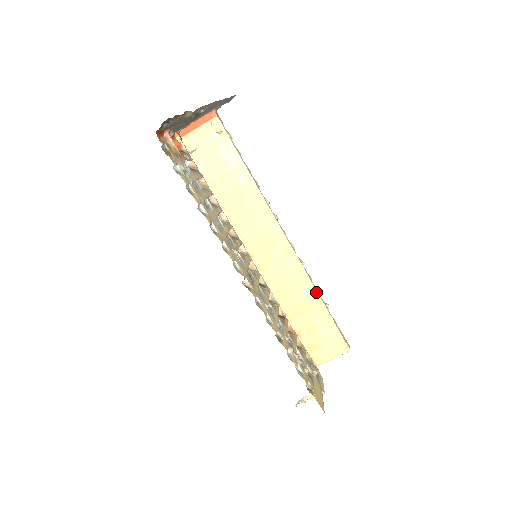
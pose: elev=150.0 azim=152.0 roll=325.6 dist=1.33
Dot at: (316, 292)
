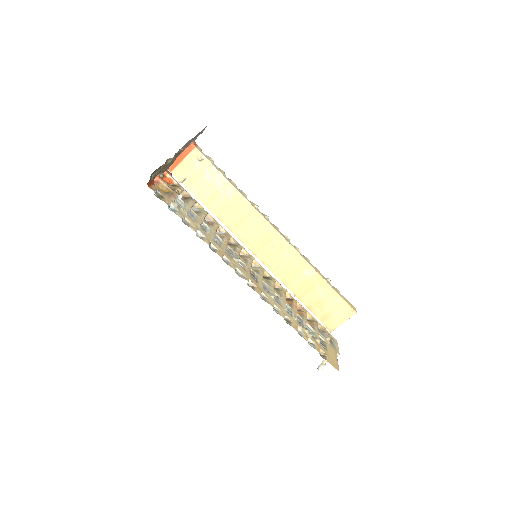
Dot at: (315, 272)
